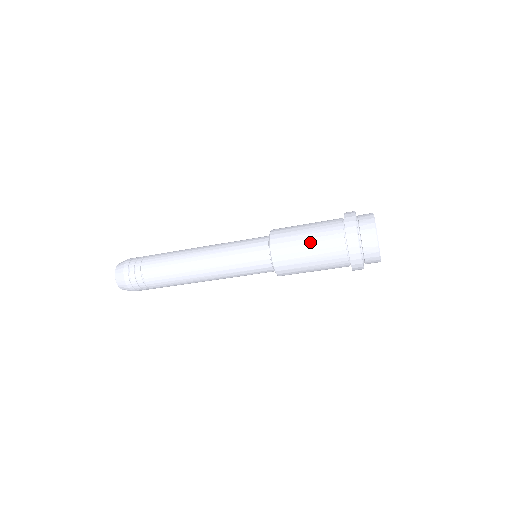
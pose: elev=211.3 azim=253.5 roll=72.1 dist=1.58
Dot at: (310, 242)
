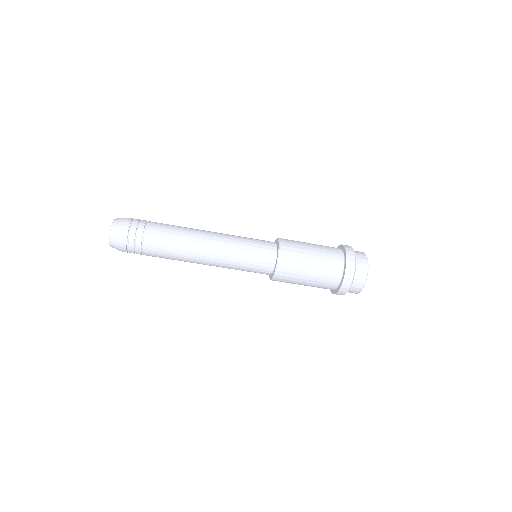
Dot at: (313, 244)
